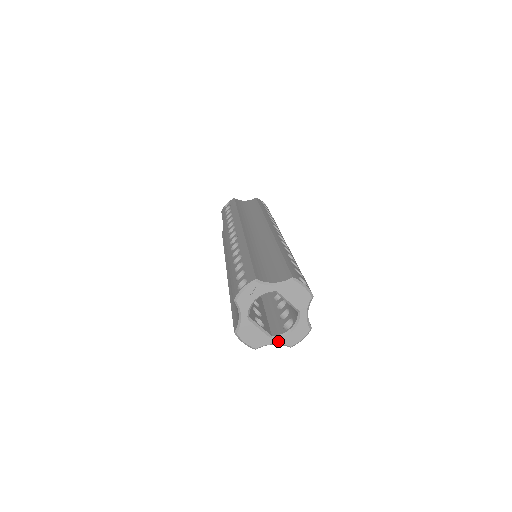
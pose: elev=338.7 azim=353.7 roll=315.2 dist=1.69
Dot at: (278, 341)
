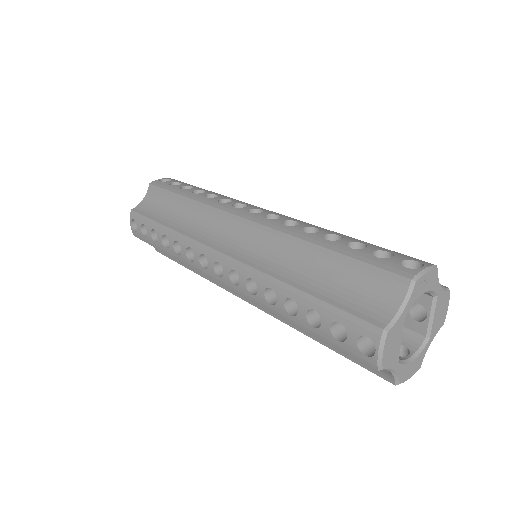
Dot at: (399, 369)
